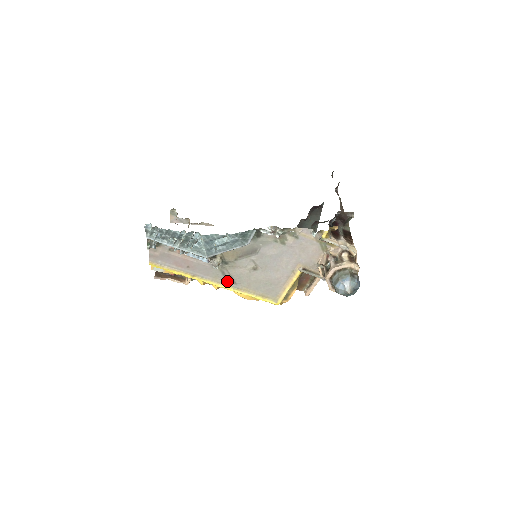
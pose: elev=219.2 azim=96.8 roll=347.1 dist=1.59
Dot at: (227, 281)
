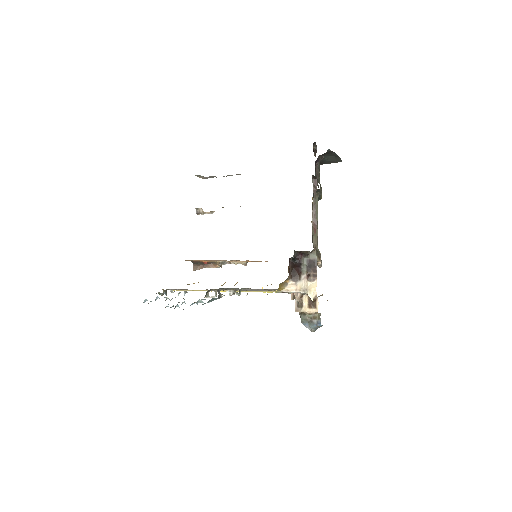
Dot at: occluded
